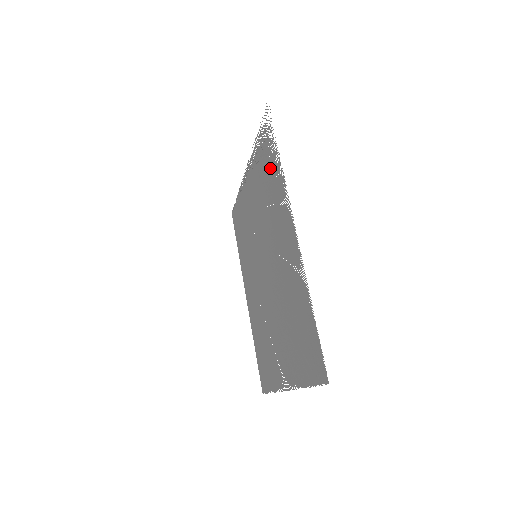
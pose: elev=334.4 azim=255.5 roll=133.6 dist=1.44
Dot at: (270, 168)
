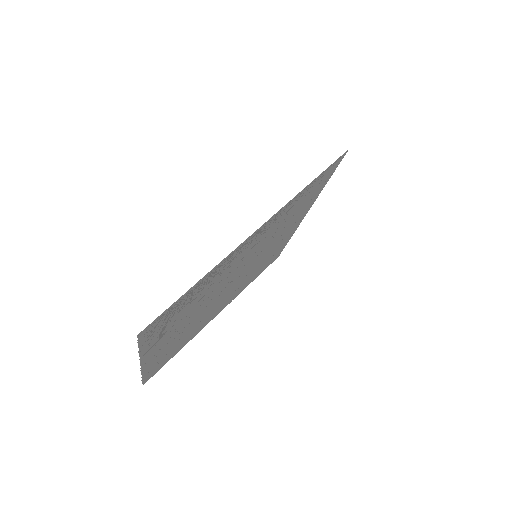
Dot at: (171, 322)
